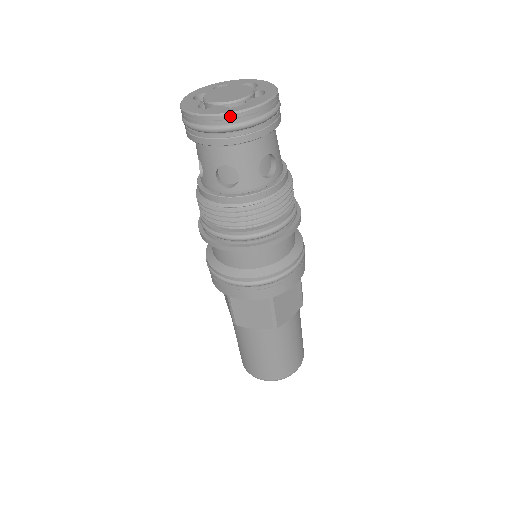
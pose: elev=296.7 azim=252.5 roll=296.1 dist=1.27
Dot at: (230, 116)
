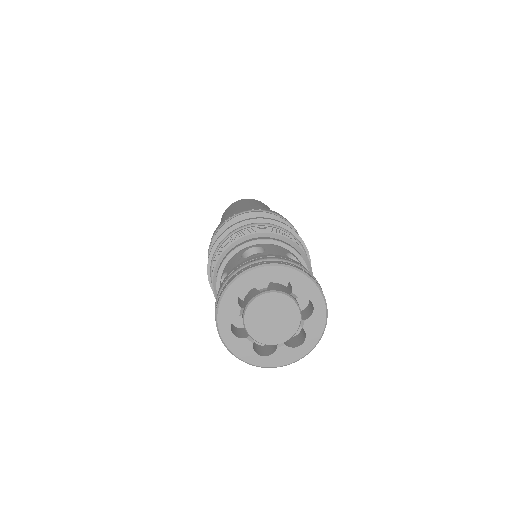
Dot at: (248, 363)
